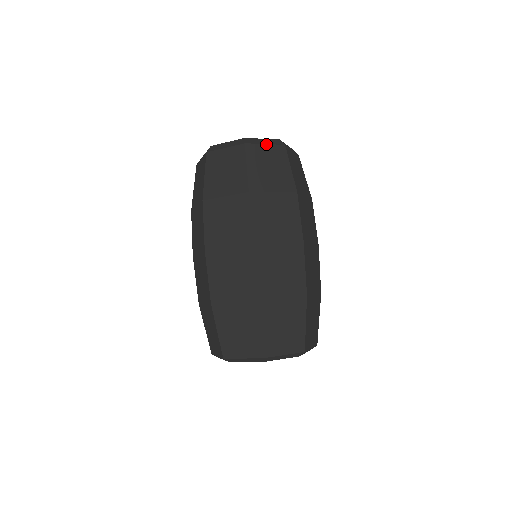
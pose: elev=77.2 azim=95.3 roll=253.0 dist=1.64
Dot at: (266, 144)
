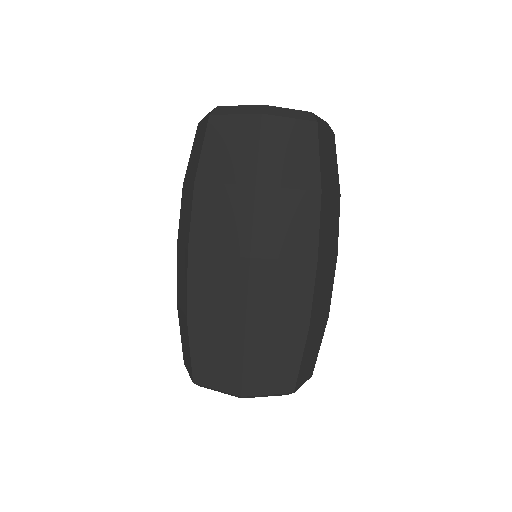
Dot at: (291, 118)
